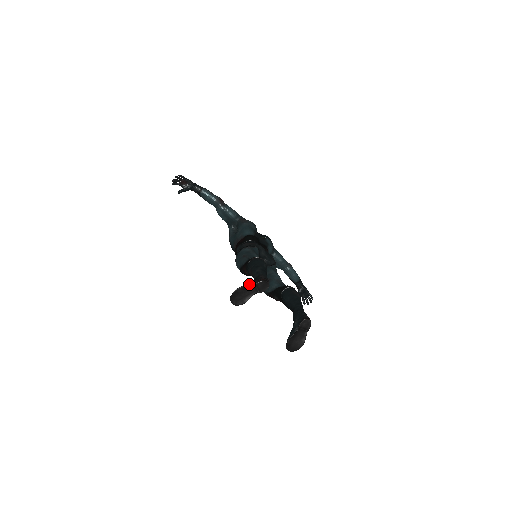
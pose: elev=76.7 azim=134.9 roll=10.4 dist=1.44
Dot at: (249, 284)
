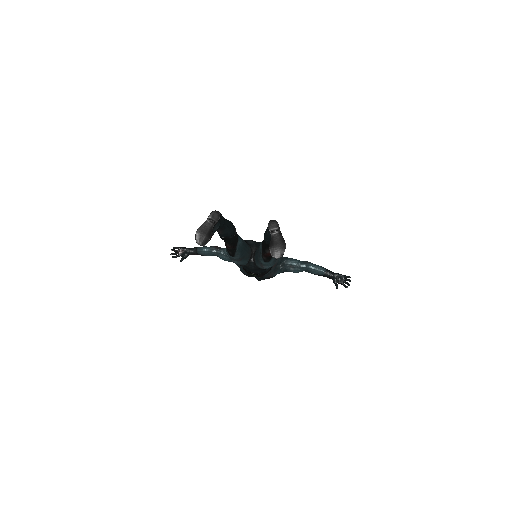
Dot at: (204, 222)
